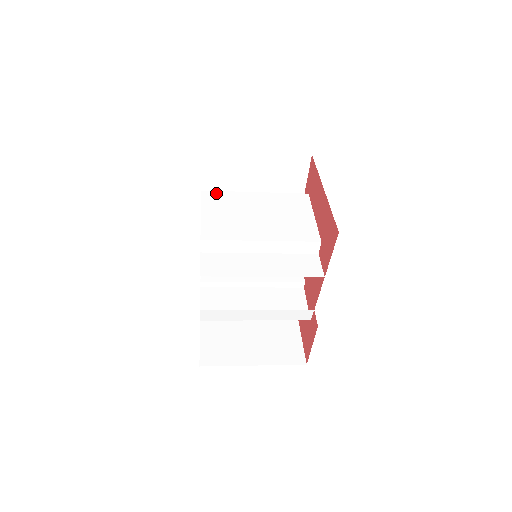
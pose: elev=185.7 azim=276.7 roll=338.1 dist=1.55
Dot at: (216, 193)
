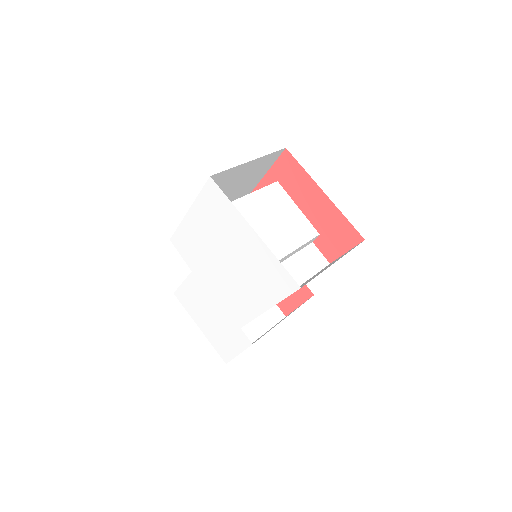
Dot at: occluded
